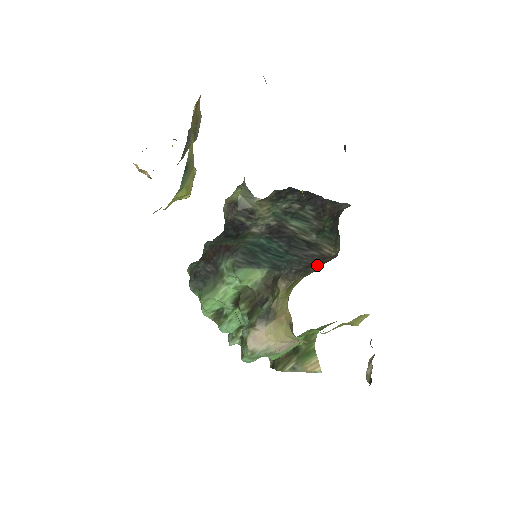
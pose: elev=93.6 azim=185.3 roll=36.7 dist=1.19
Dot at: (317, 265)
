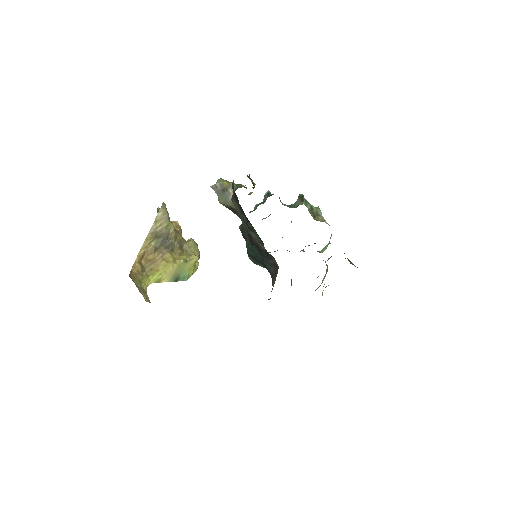
Dot at: (273, 284)
